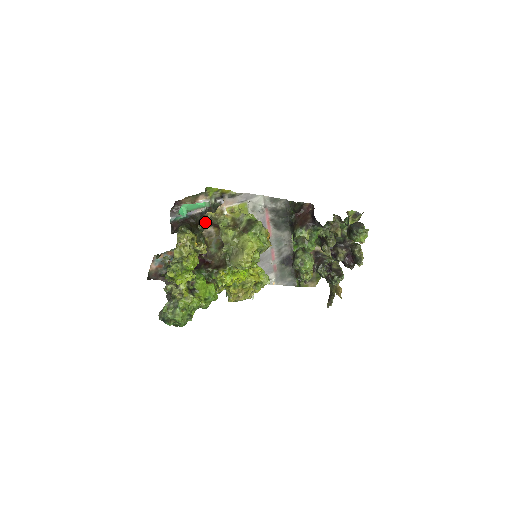
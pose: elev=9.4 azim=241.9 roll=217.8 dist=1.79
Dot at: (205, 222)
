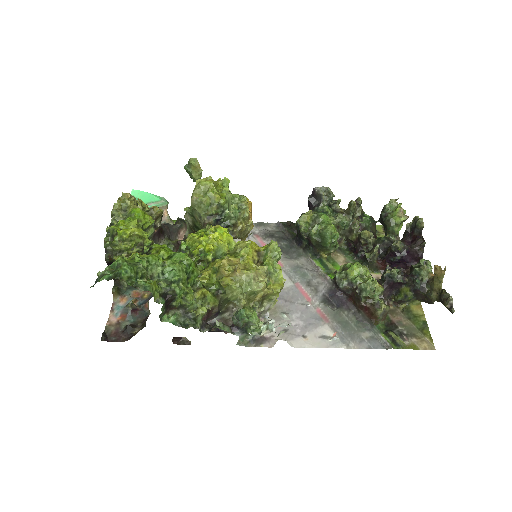
Dot at: (175, 241)
